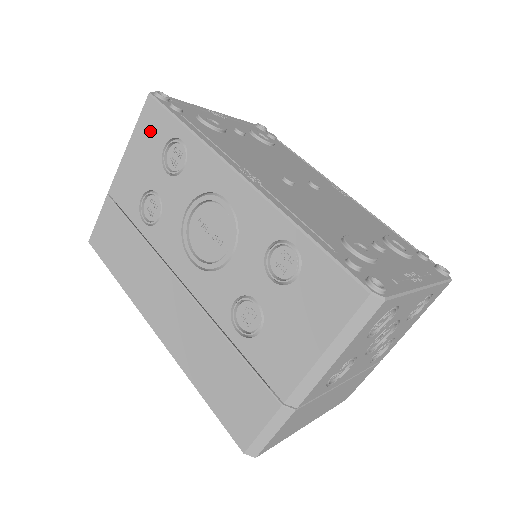
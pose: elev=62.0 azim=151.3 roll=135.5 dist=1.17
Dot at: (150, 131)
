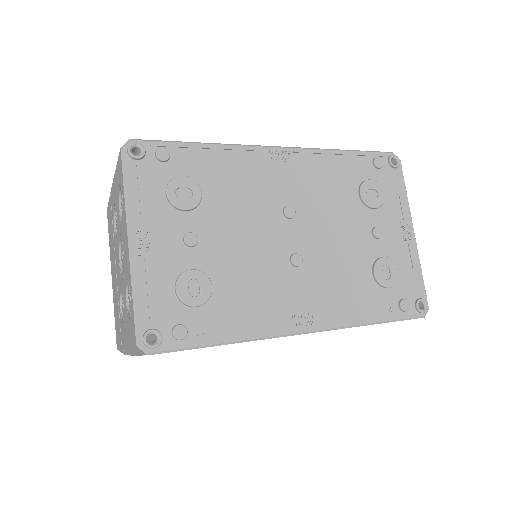
Dot at: occluded
